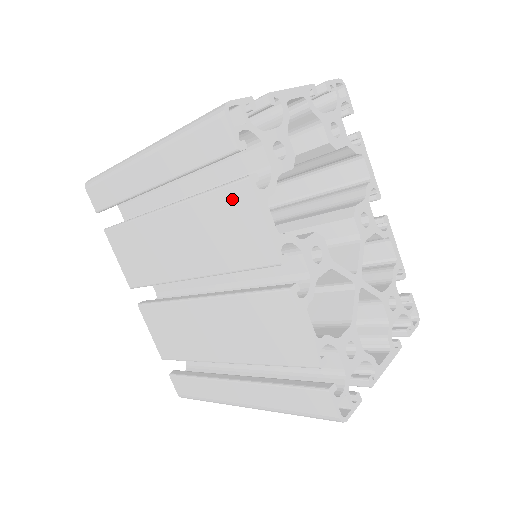
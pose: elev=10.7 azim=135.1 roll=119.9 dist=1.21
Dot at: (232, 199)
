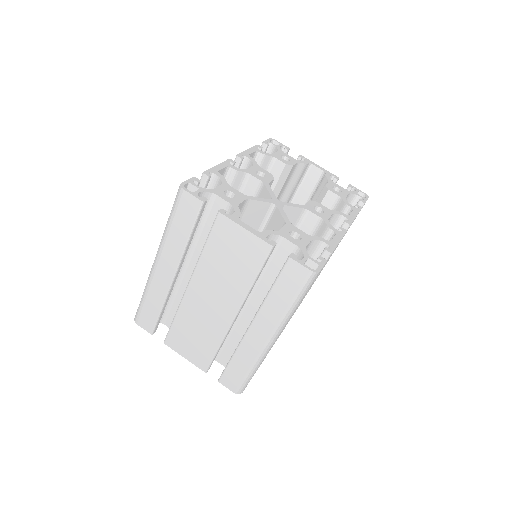
Dot at: occluded
